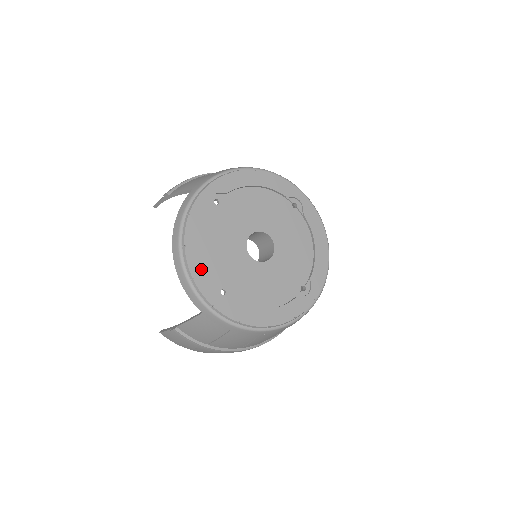
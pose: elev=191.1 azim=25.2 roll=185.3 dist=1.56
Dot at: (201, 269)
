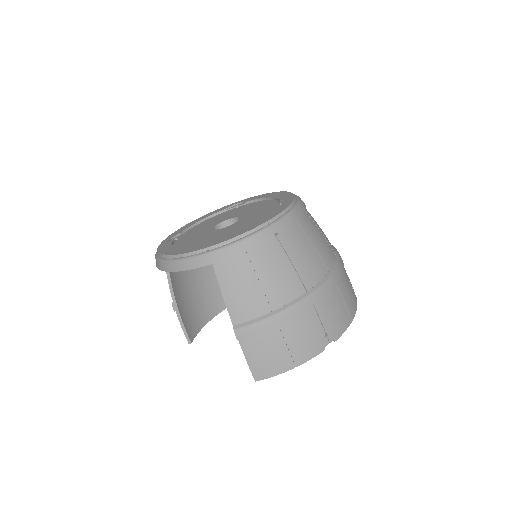
Dot at: (184, 250)
